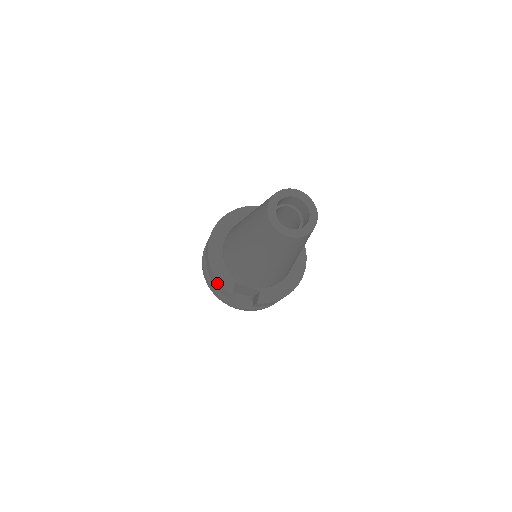
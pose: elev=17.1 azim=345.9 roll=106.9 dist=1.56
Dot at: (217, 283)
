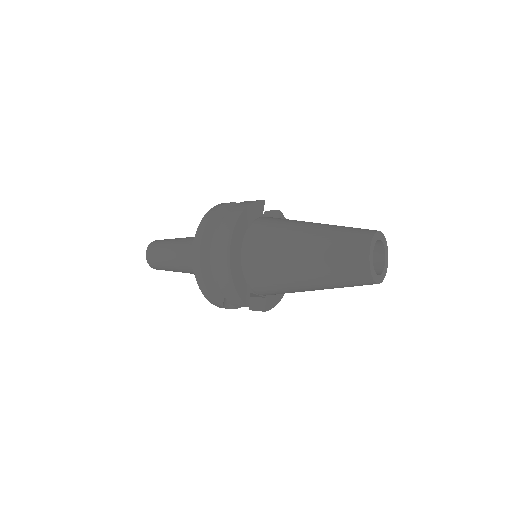
Dot at: (233, 295)
